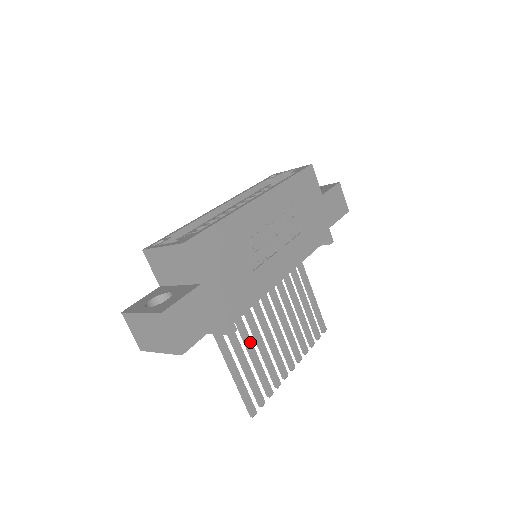
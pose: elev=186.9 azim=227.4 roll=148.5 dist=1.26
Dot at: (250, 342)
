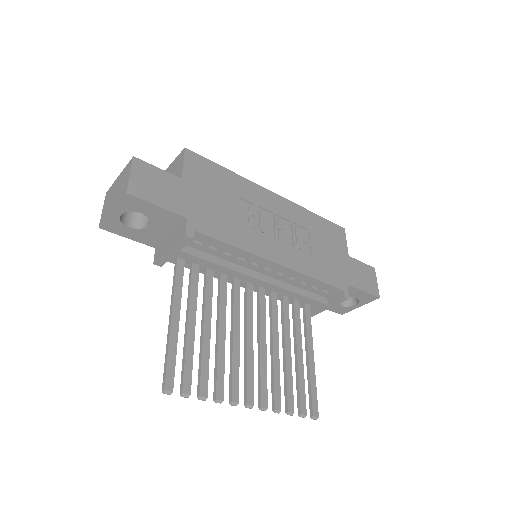
Dot at: (209, 320)
